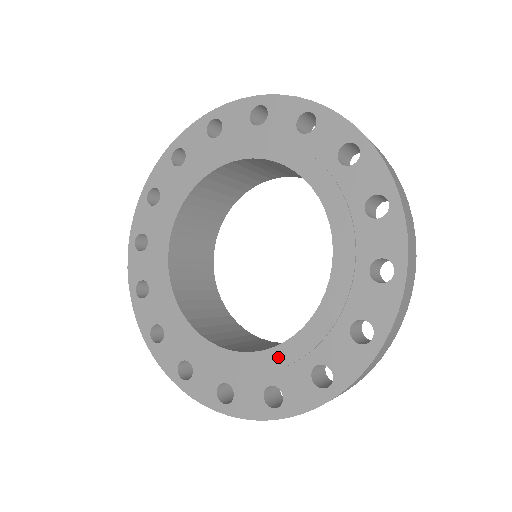
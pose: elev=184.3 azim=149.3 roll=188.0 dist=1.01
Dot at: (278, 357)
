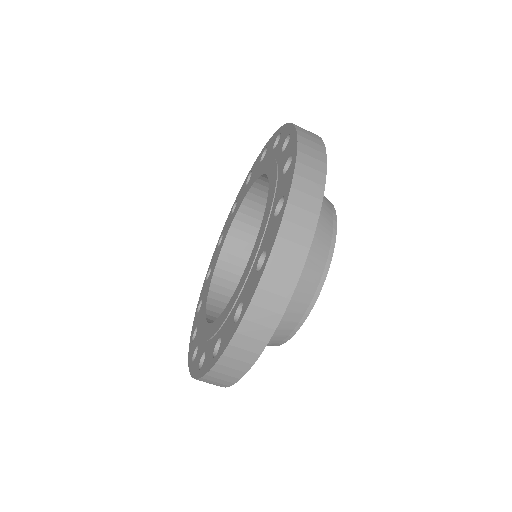
Dot at: (258, 242)
